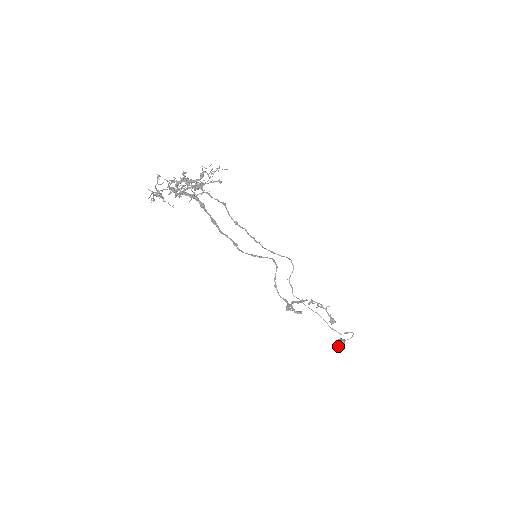
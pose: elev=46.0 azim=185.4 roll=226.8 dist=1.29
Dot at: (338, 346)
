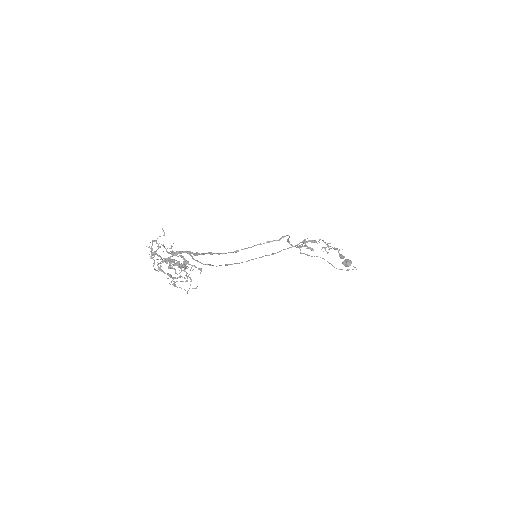
Dot at: (344, 265)
